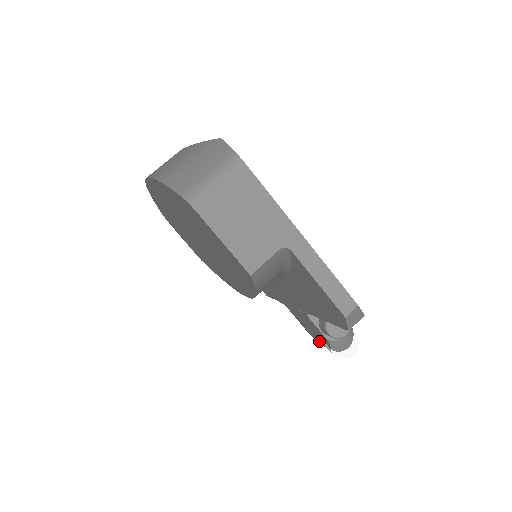
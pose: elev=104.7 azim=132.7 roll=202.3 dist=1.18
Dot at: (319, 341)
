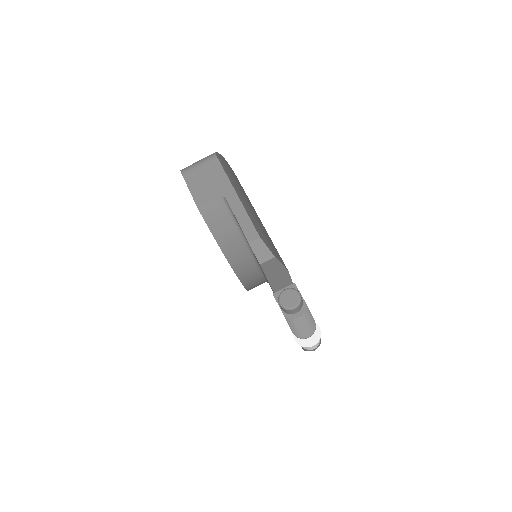
Dot at: occluded
